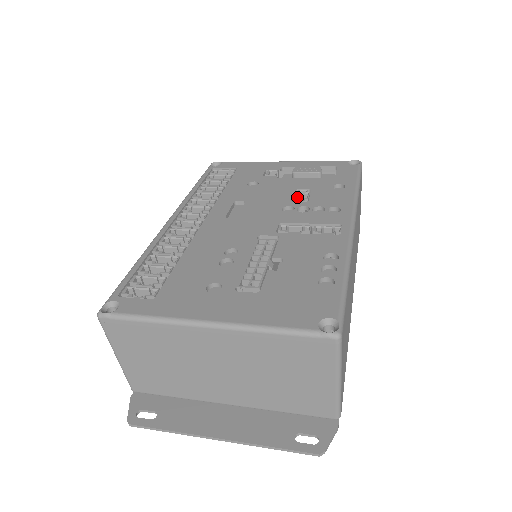
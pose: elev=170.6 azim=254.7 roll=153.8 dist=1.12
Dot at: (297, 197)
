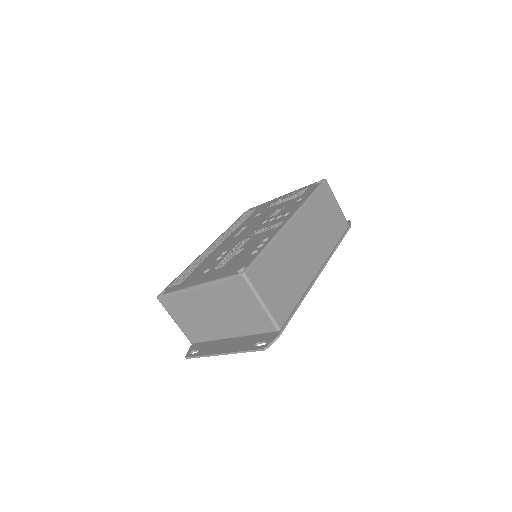
Dot at: (274, 214)
